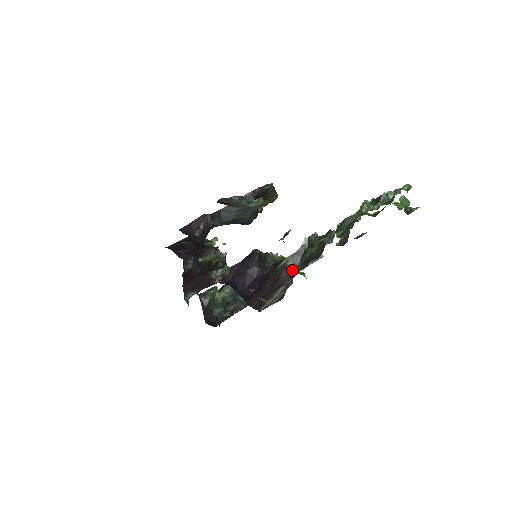
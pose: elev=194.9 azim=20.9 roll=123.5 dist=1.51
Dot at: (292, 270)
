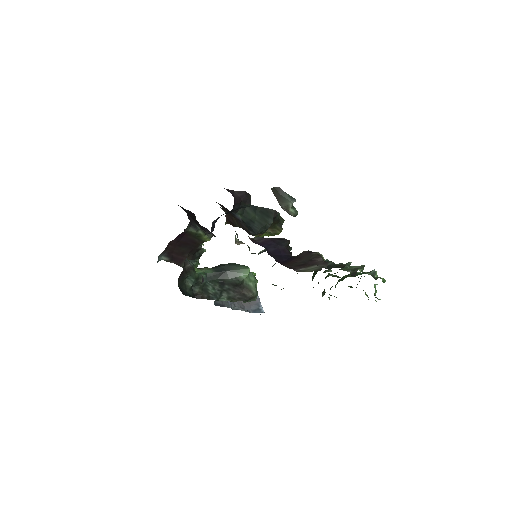
Dot at: (325, 261)
